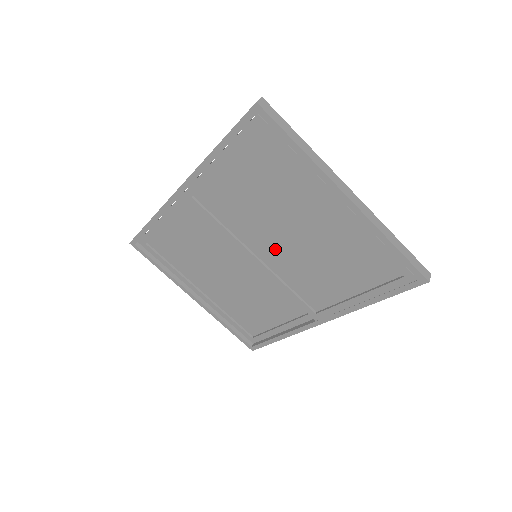
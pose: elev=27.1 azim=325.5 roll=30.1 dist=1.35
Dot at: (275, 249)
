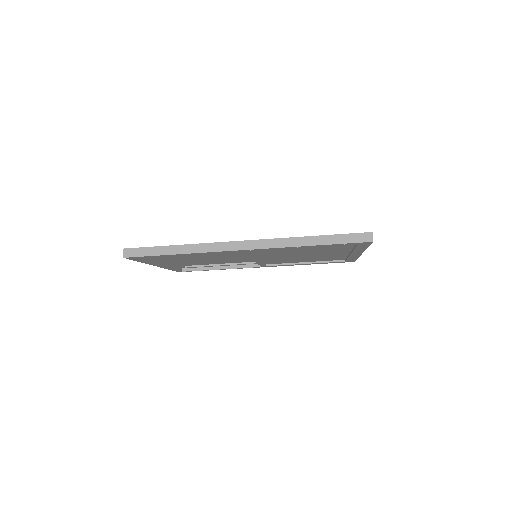
Dot at: (279, 257)
